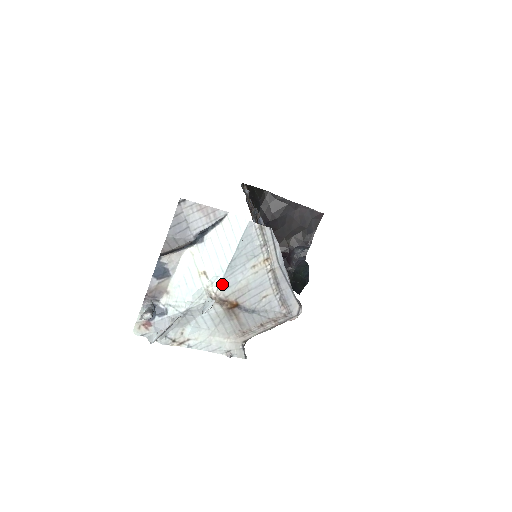
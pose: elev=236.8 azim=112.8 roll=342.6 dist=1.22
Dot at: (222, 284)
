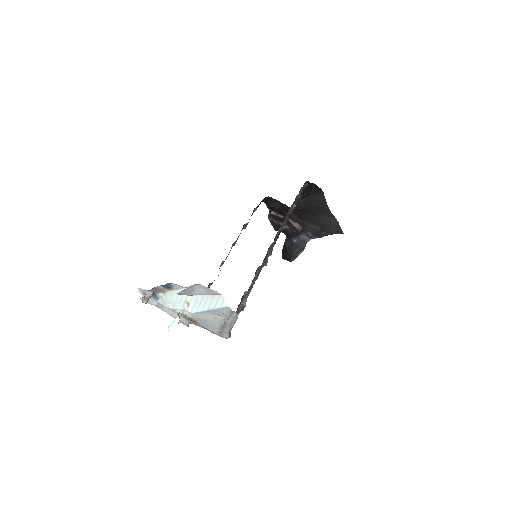
Dot at: (193, 314)
